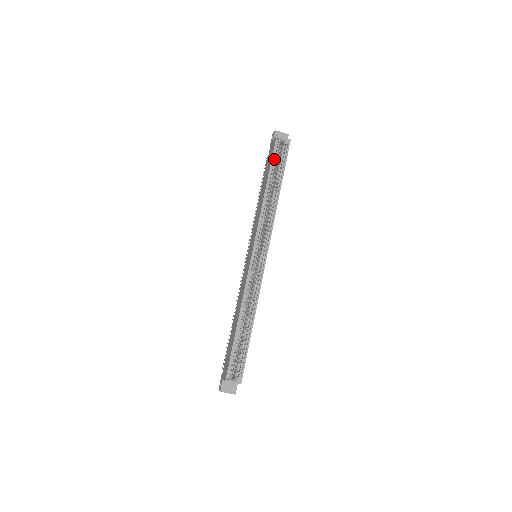
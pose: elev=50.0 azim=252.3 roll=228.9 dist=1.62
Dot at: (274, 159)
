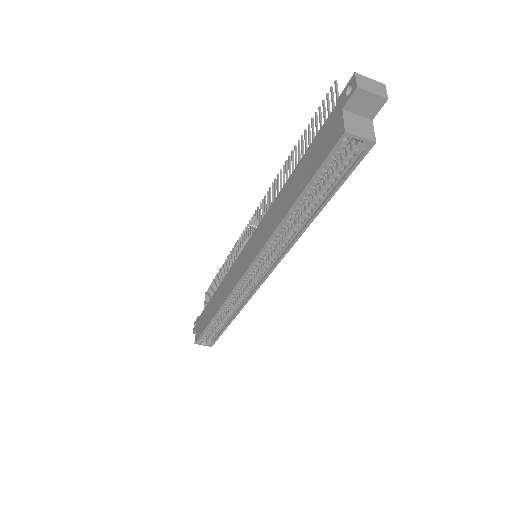
Dot at: occluded
